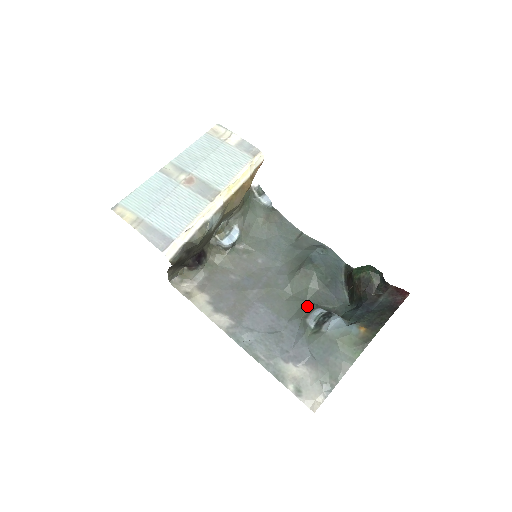
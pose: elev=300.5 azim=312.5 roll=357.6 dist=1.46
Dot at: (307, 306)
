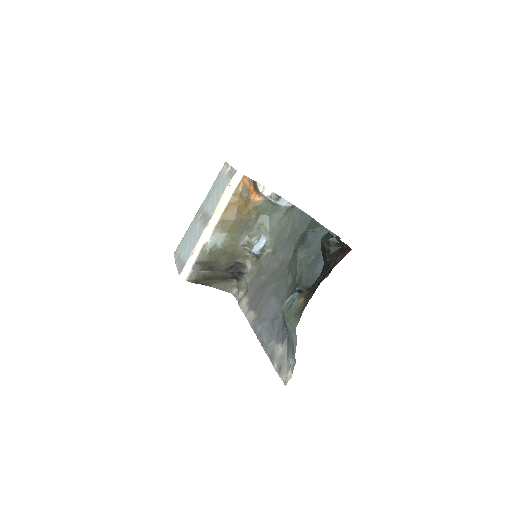
Dot at: (294, 288)
